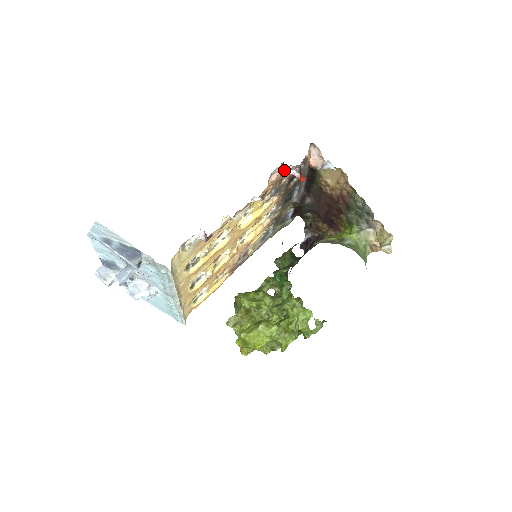
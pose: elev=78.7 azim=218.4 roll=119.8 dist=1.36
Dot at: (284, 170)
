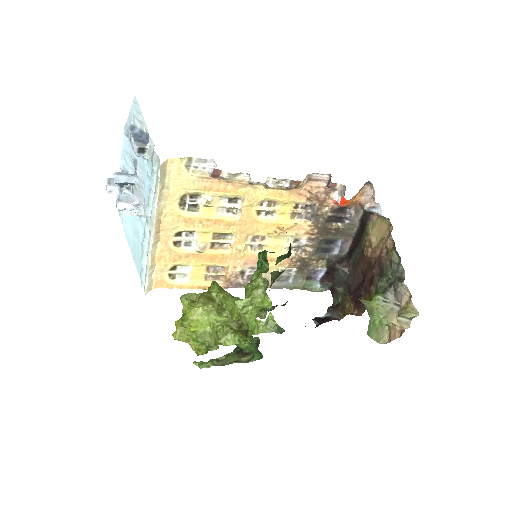
Dot at: (328, 183)
